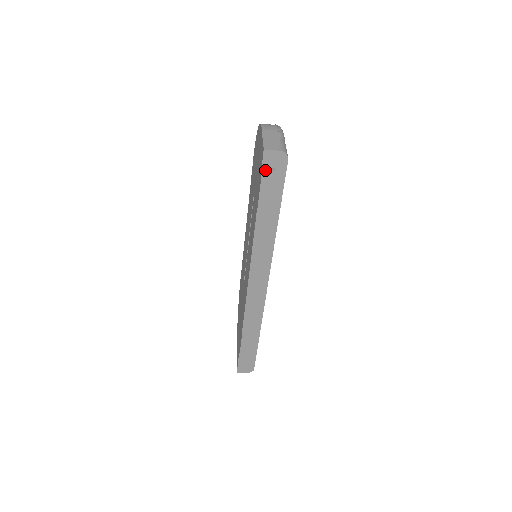
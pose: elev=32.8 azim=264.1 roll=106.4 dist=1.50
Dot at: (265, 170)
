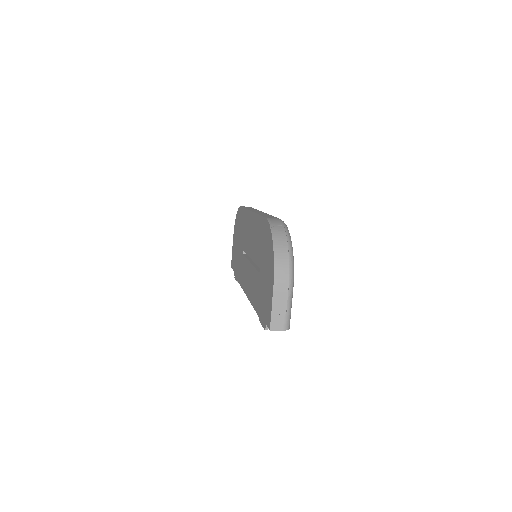
Dot at: occluded
